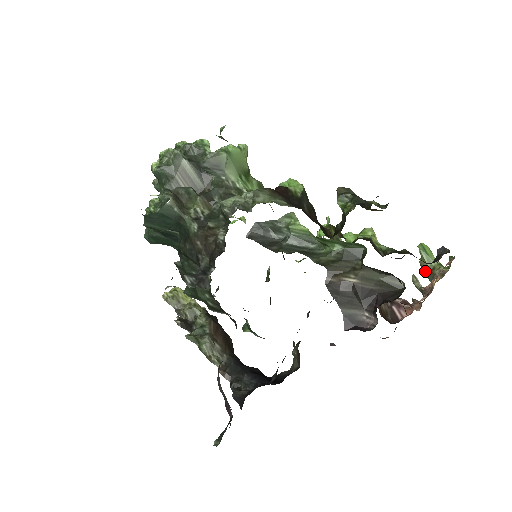
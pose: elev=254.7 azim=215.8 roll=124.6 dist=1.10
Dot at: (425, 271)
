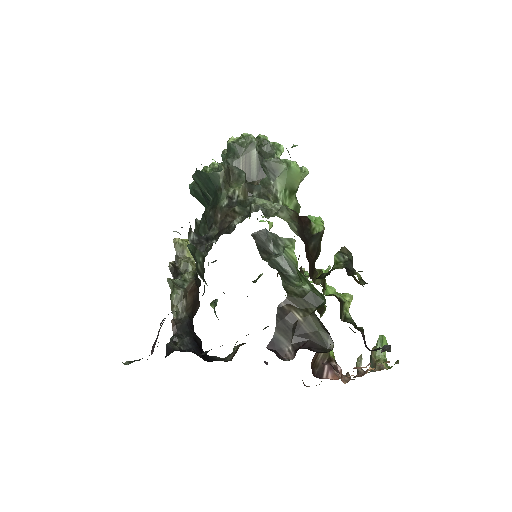
Dot at: (371, 358)
